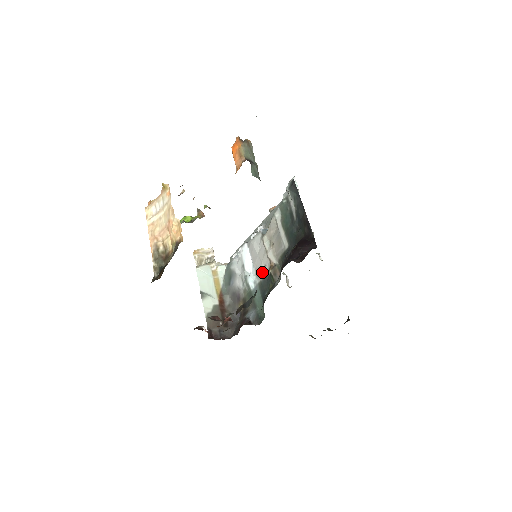
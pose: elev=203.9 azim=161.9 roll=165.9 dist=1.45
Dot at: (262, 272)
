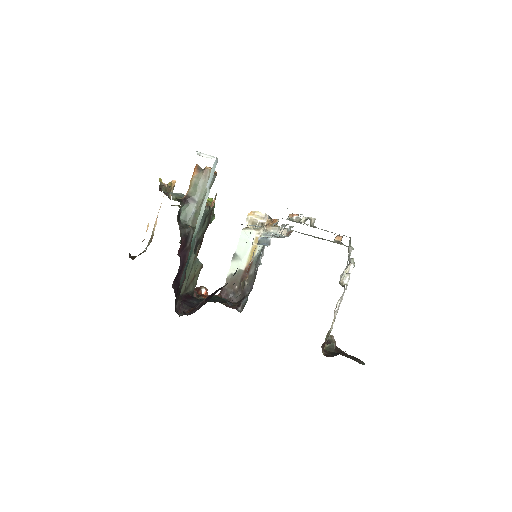
Dot at: occluded
